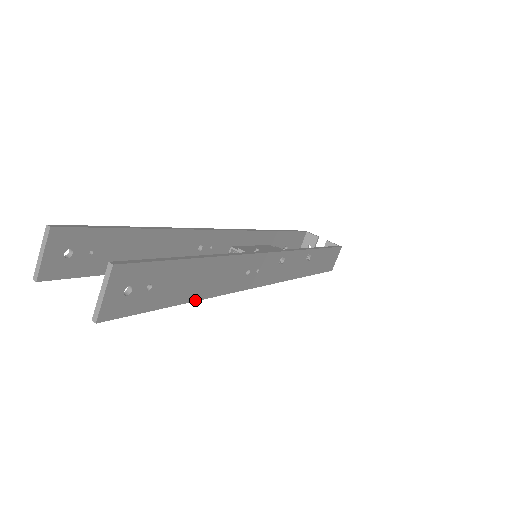
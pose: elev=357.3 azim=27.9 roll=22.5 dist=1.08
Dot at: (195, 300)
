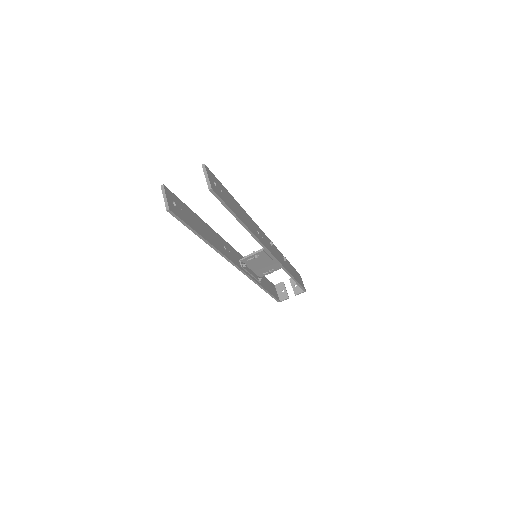
Dot at: (243, 223)
